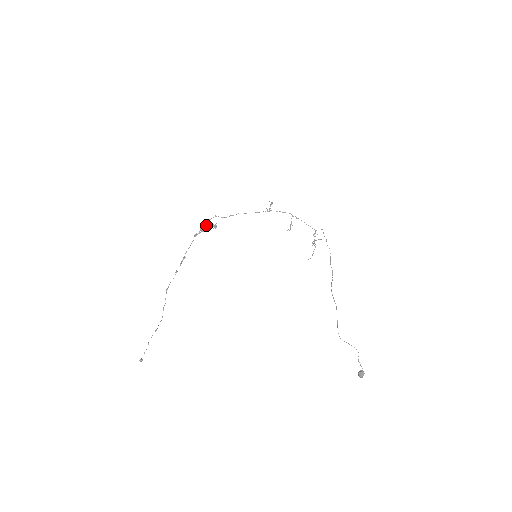
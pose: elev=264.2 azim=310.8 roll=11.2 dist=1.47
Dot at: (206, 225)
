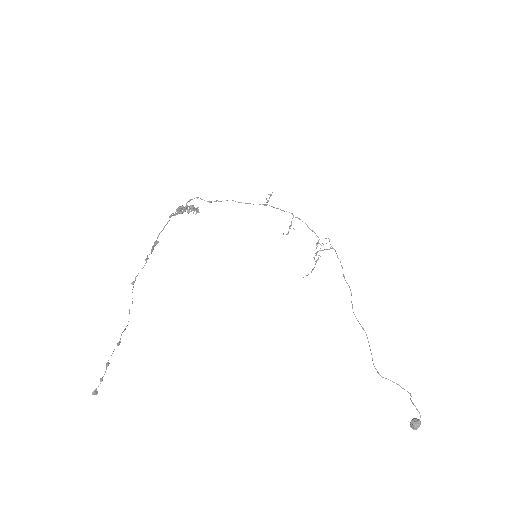
Dot at: (185, 206)
